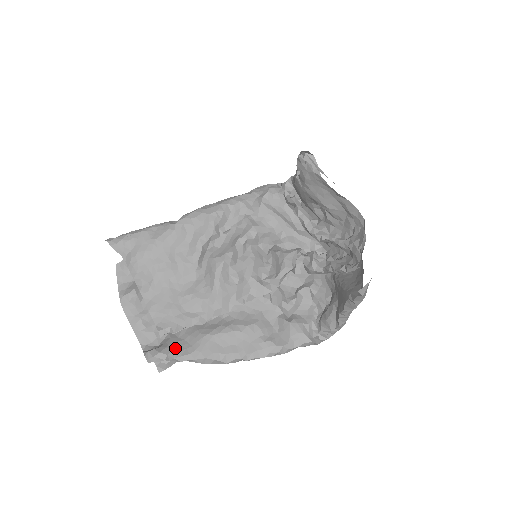
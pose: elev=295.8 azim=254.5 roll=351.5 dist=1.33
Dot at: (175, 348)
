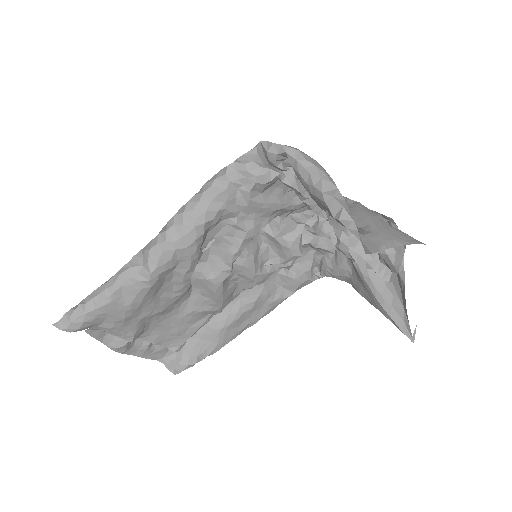
Dot at: (198, 354)
